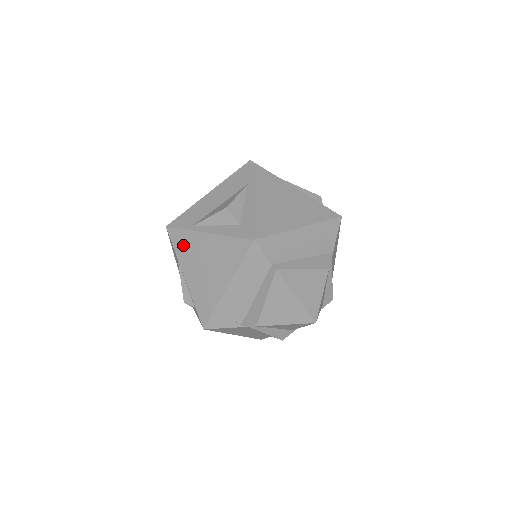
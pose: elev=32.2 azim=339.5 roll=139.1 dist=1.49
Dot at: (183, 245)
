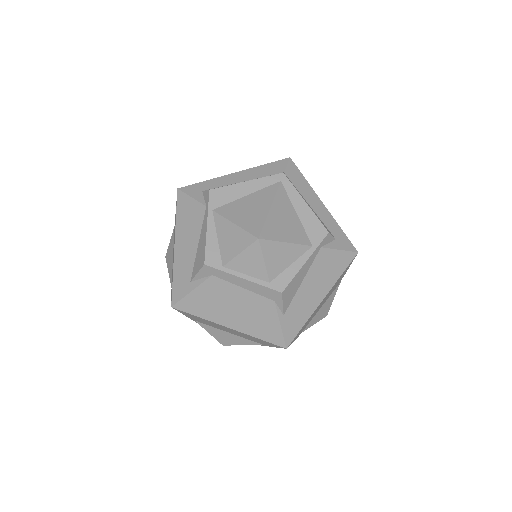
Dot at: occluded
